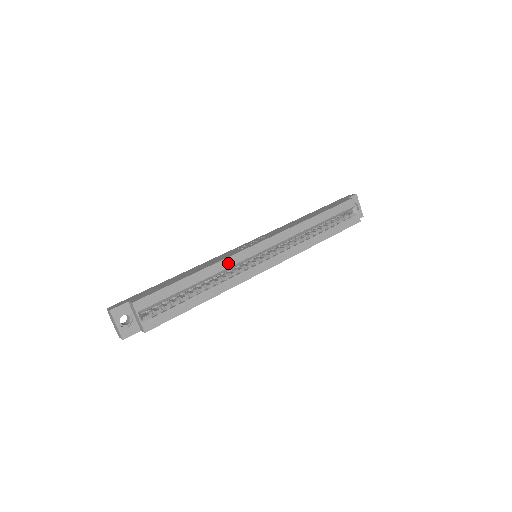
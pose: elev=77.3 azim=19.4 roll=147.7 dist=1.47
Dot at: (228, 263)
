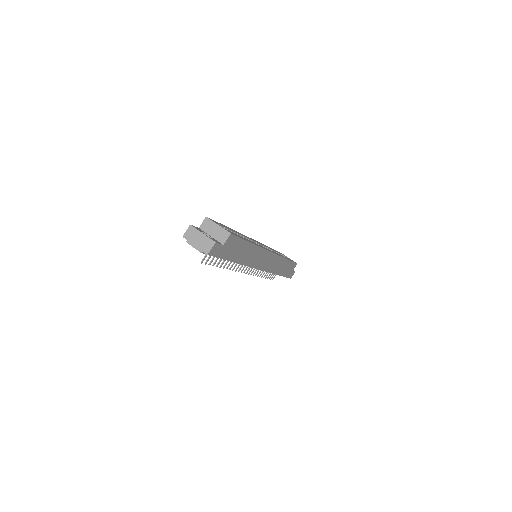
Dot at: occluded
